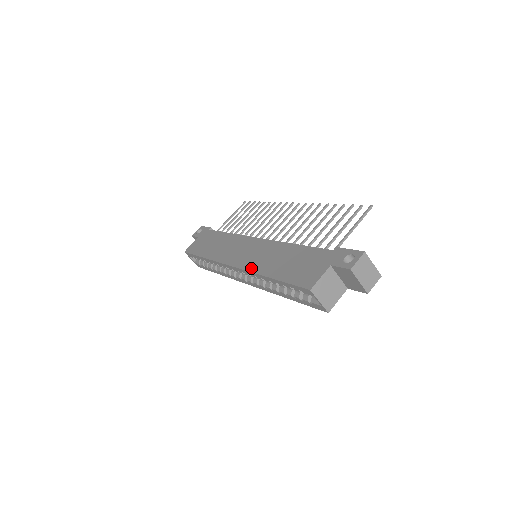
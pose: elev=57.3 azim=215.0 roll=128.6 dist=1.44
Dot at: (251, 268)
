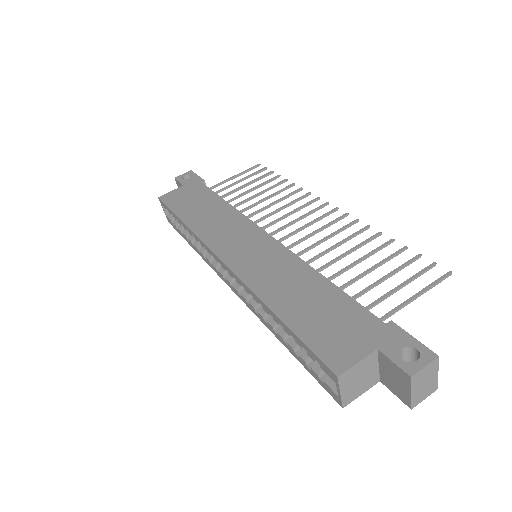
Dot at: (249, 280)
